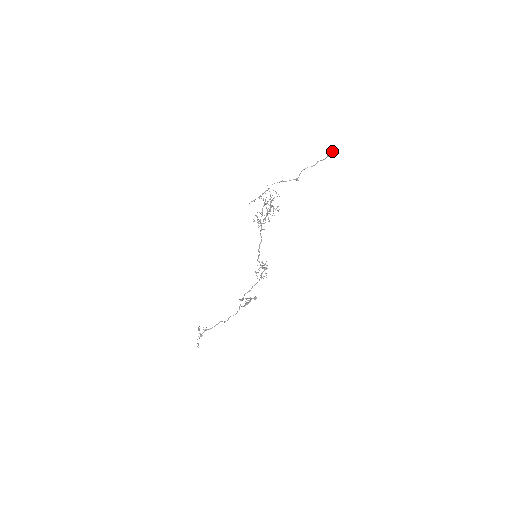
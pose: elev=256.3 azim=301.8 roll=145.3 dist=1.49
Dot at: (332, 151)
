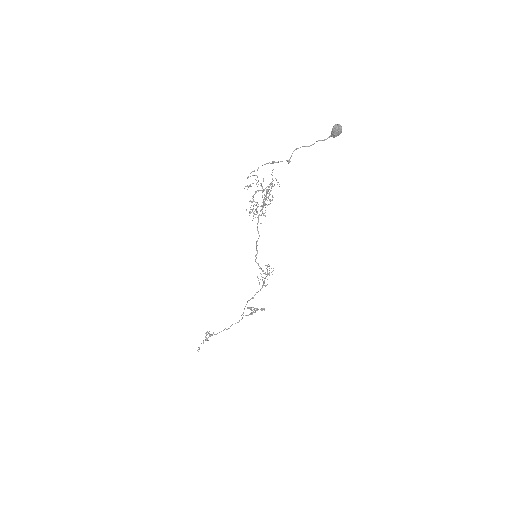
Dot at: (335, 129)
